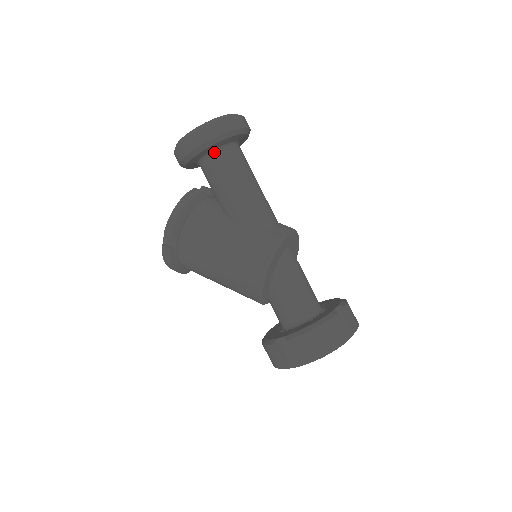
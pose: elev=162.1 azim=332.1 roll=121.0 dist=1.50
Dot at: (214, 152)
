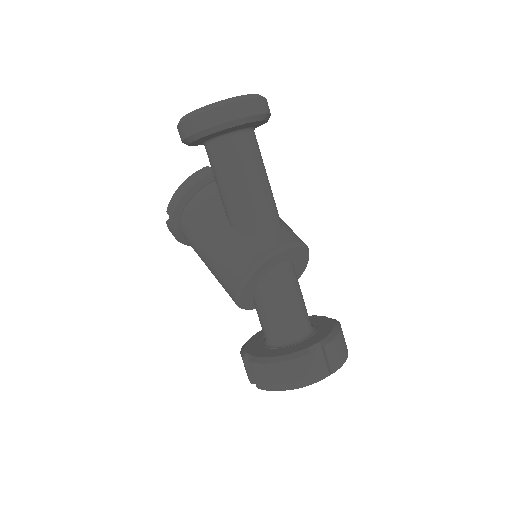
Dot at: (213, 140)
